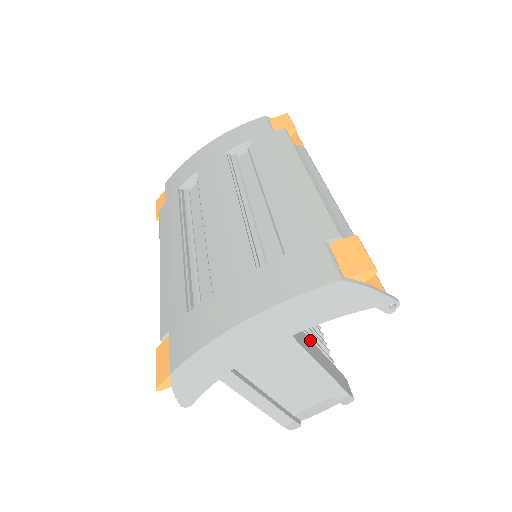
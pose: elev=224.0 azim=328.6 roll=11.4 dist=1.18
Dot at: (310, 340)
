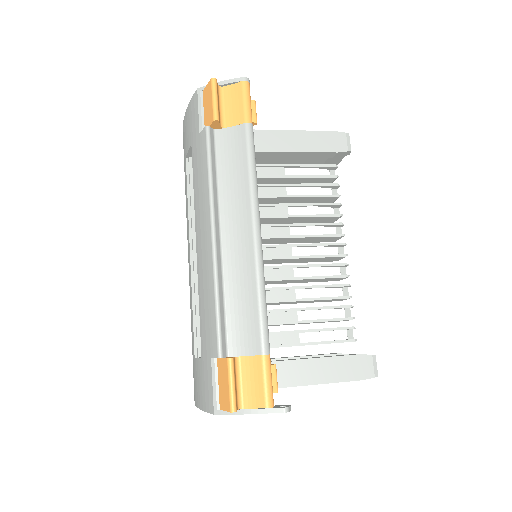
Dot at: (294, 361)
